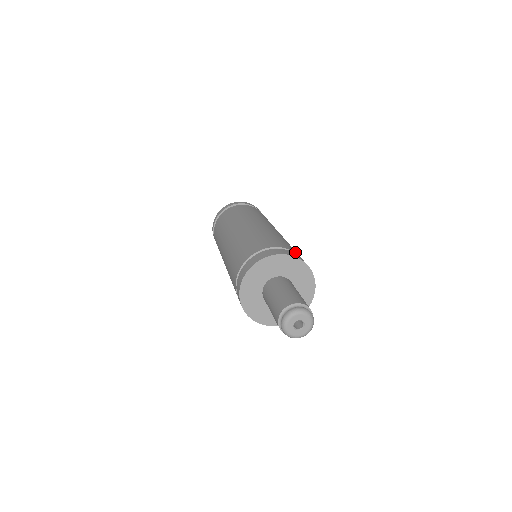
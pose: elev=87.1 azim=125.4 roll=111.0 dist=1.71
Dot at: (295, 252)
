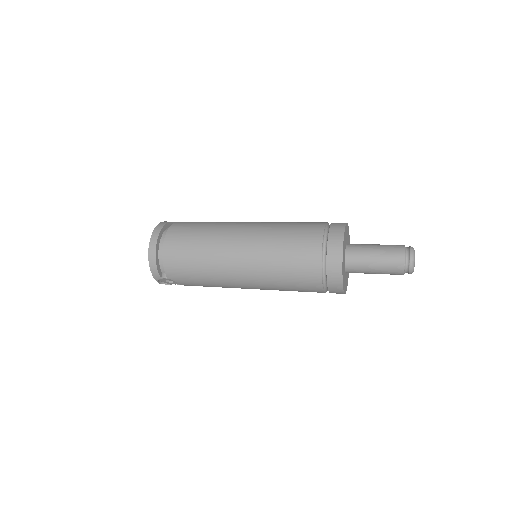
Dot at: occluded
